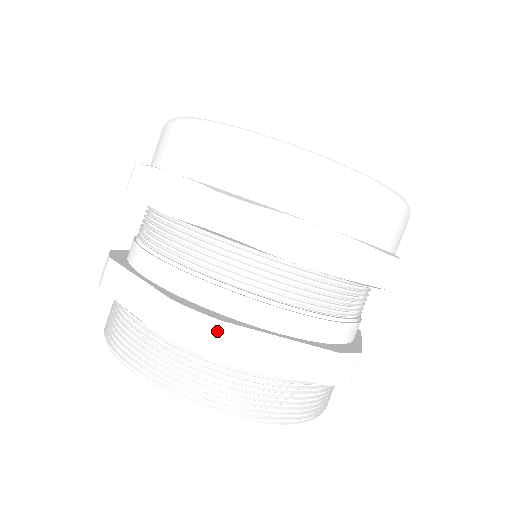
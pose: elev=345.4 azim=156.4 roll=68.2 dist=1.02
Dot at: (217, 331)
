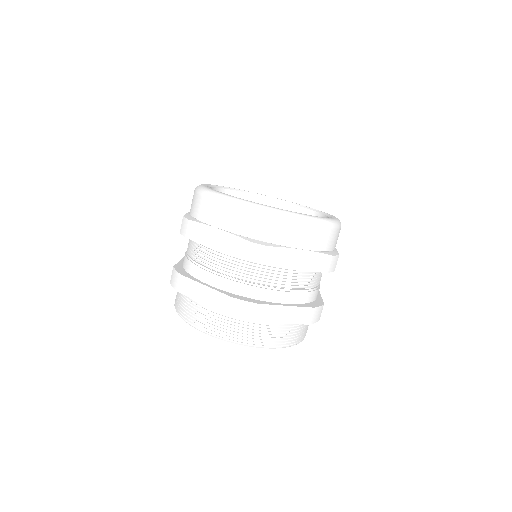
Dot at: (180, 279)
